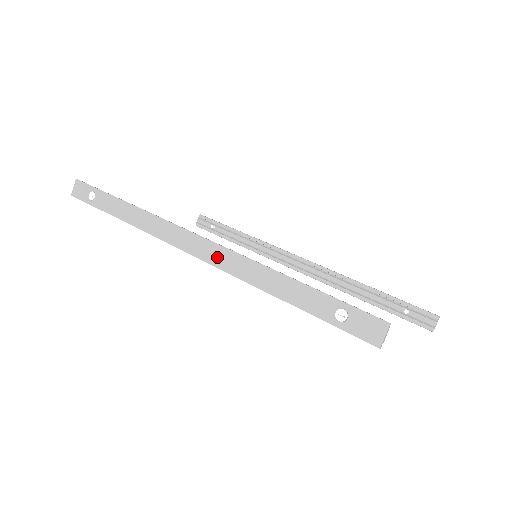
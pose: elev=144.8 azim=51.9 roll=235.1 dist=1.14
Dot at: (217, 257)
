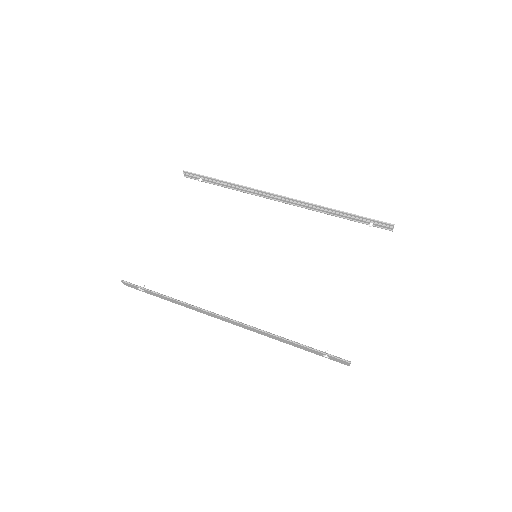
Dot at: (246, 328)
